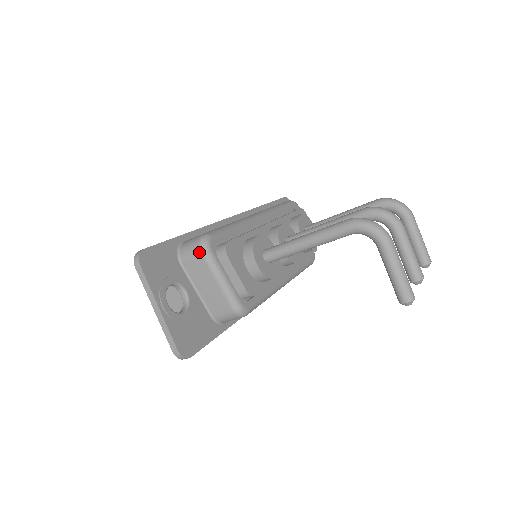
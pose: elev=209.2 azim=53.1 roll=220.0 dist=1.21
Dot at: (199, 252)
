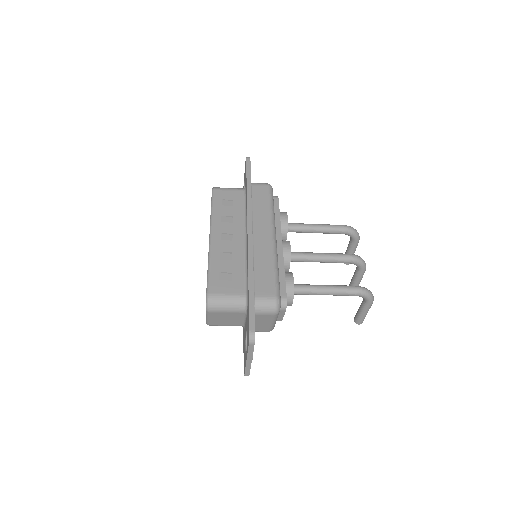
Dot at: (274, 313)
